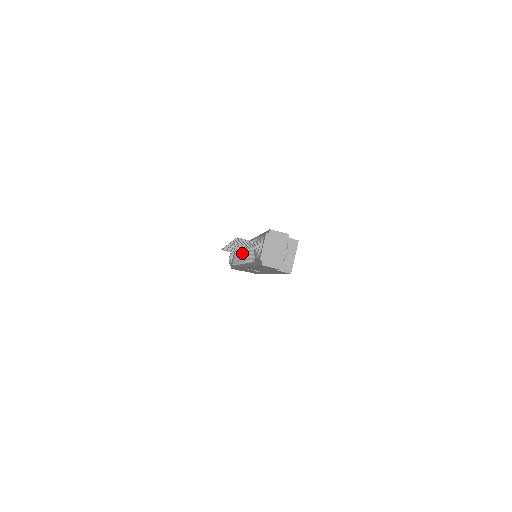
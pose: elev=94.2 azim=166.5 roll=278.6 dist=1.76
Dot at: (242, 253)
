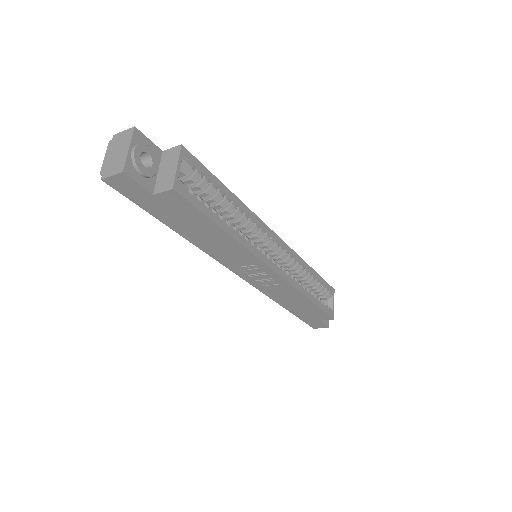
Dot at: occluded
